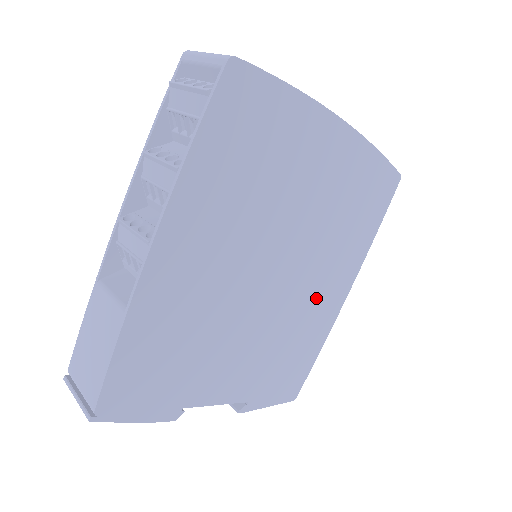
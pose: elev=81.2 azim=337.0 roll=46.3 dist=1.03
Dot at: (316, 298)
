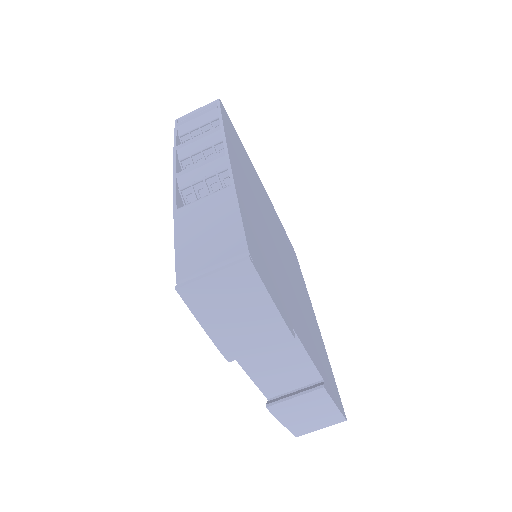
Dot at: (306, 305)
